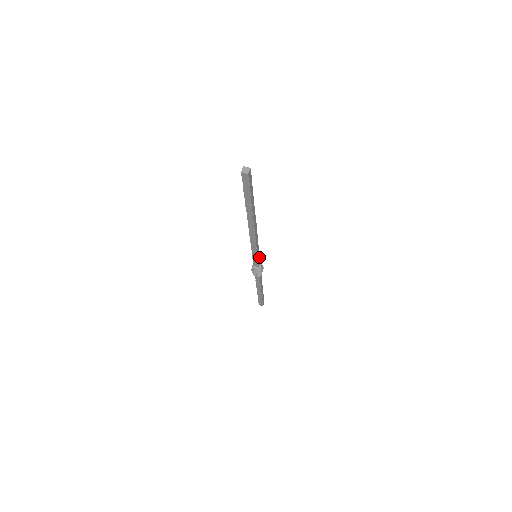
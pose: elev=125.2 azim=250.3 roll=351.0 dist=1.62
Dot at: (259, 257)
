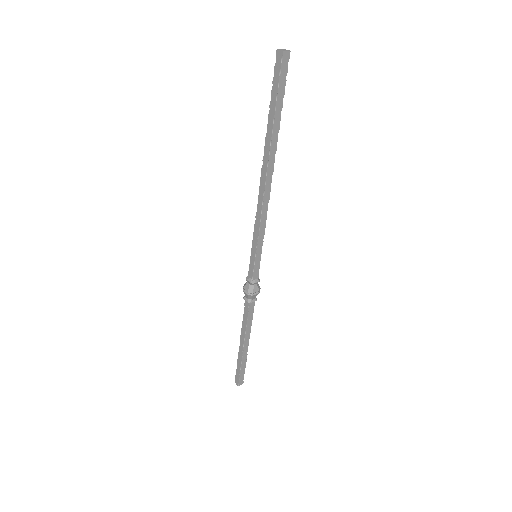
Dot at: (259, 262)
